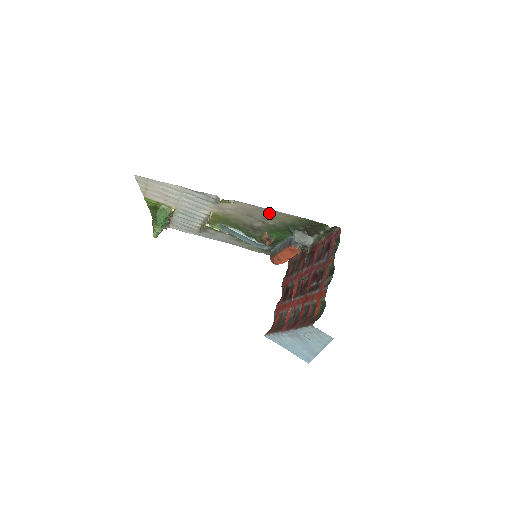
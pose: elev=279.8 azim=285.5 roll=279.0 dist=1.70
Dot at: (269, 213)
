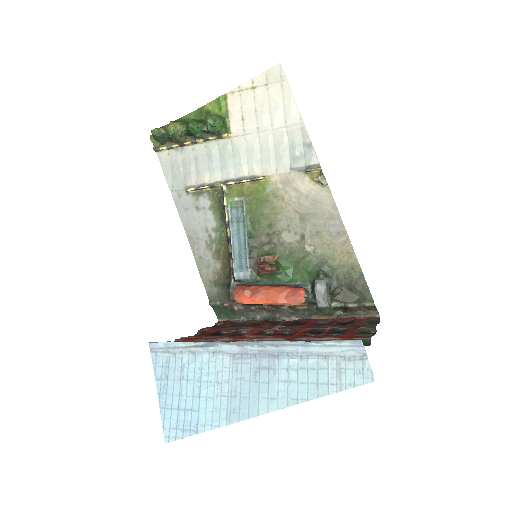
Dot at: (334, 232)
